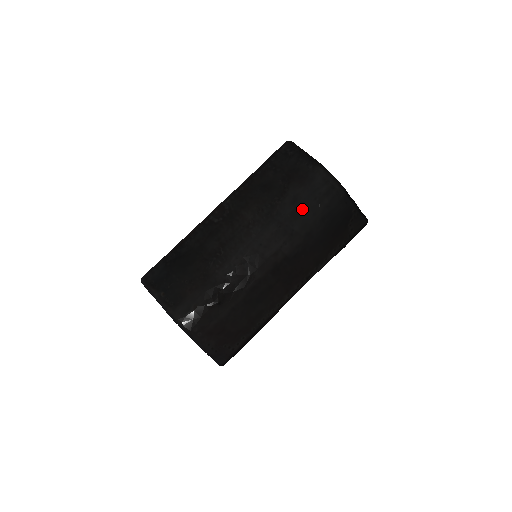
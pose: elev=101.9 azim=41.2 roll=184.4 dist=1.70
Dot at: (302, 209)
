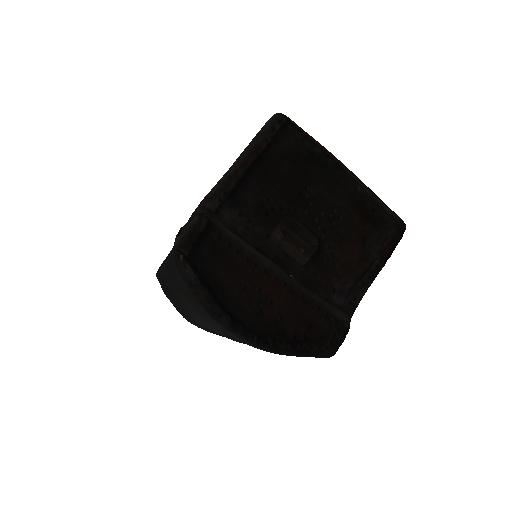
Dot at: (229, 335)
